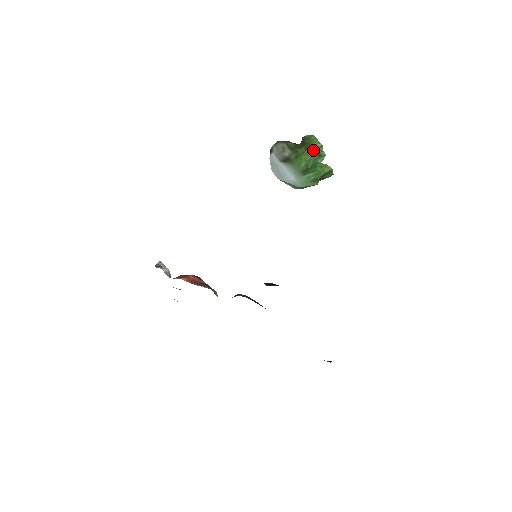
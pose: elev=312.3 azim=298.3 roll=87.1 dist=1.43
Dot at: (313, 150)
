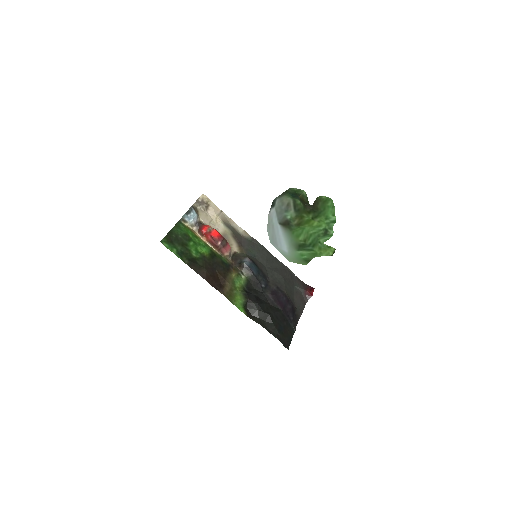
Dot at: (321, 223)
